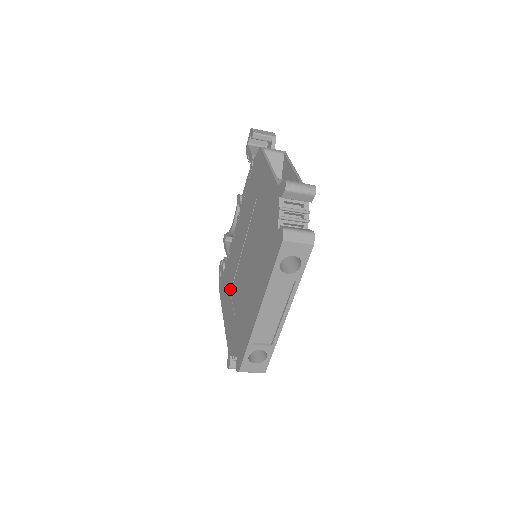
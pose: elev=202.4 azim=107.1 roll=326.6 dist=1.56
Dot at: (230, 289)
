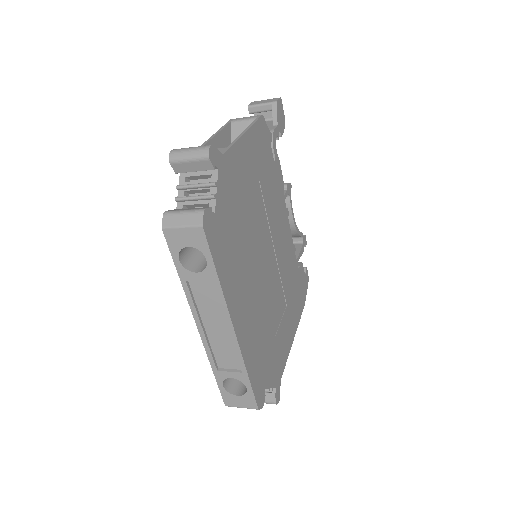
Dot at: occluded
